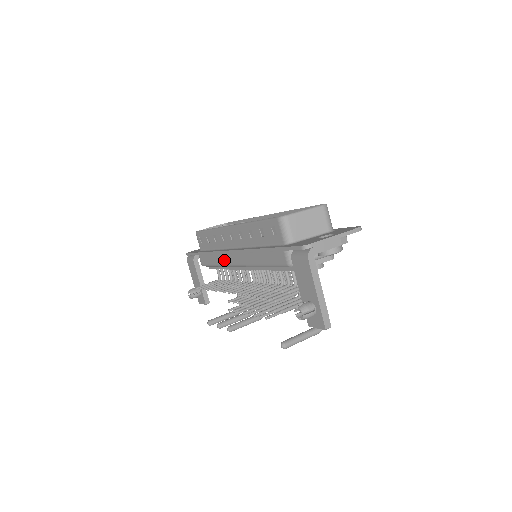
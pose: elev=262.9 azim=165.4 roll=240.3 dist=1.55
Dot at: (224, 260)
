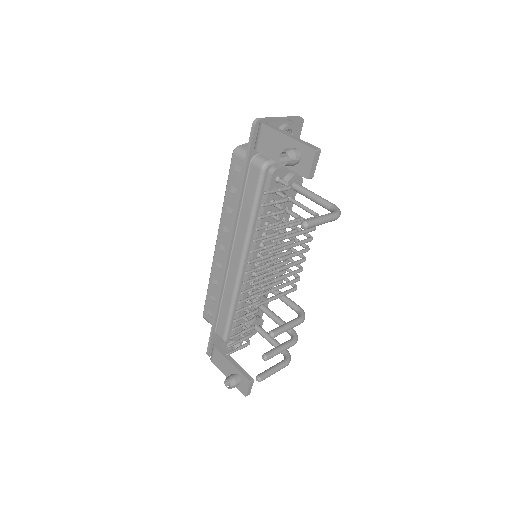
Dot at: (231, 284)
